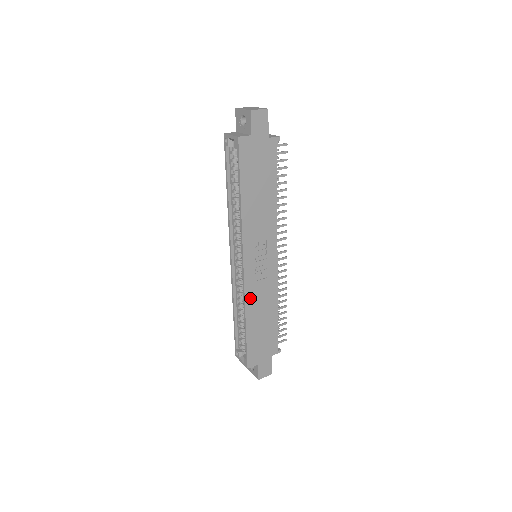
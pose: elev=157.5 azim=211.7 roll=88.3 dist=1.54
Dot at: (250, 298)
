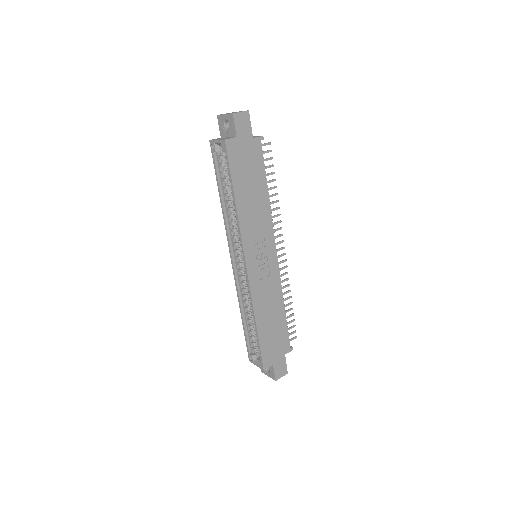
Dot at: (257, 298)
